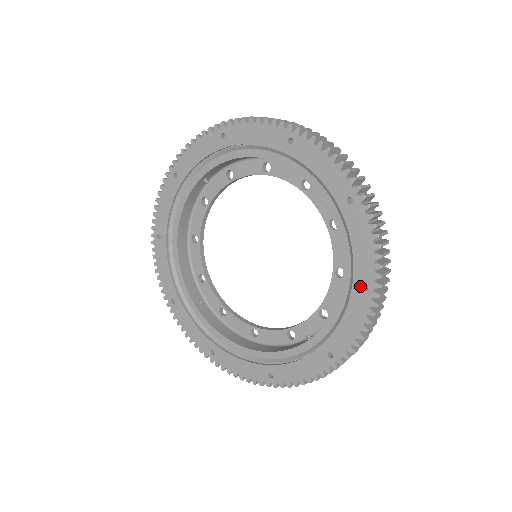
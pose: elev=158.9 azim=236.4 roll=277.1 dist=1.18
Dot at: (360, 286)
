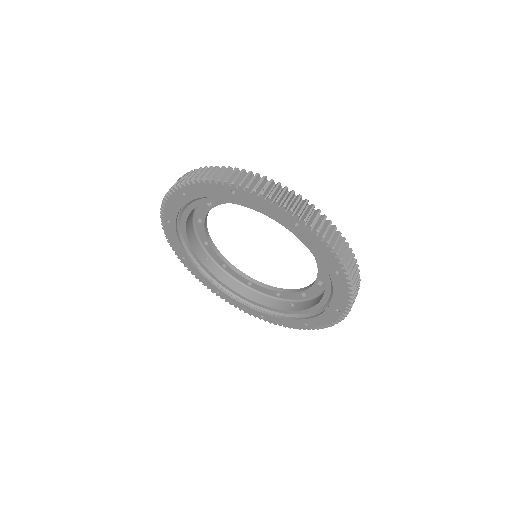
Dot at: (334, 309)
